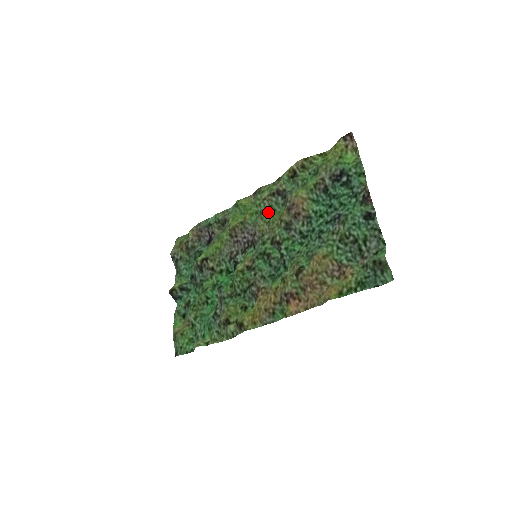
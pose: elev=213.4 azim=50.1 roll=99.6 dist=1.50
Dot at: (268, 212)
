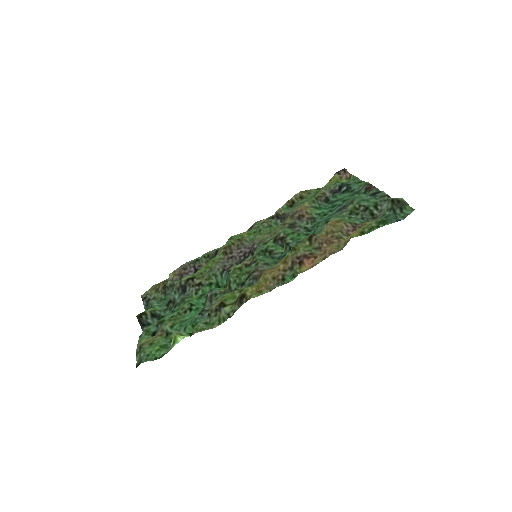
Dot at: (268, 227)
